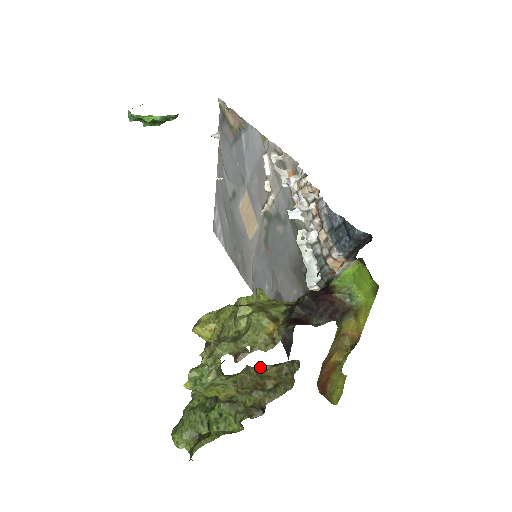
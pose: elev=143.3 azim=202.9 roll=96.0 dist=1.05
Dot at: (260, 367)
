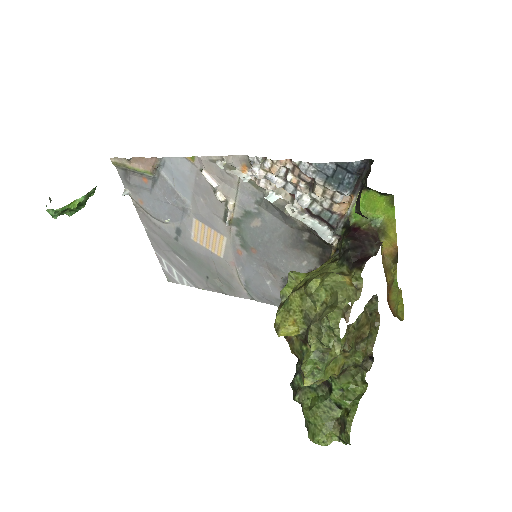
Dot at: (356, 320)
